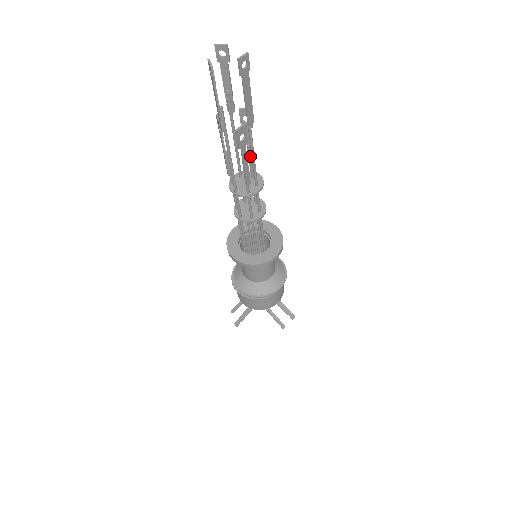
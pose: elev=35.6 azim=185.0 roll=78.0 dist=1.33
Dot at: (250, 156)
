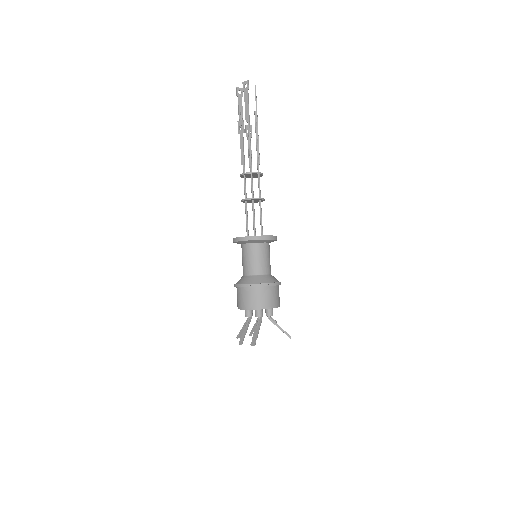
Dot at: occluded
